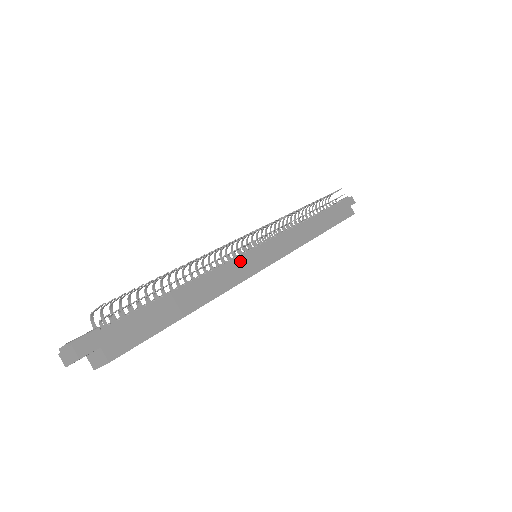
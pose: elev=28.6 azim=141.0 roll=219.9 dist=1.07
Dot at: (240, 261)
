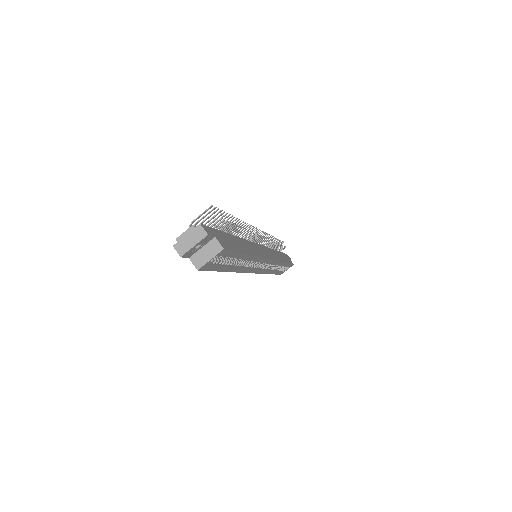
Dot at: (256, 246)
